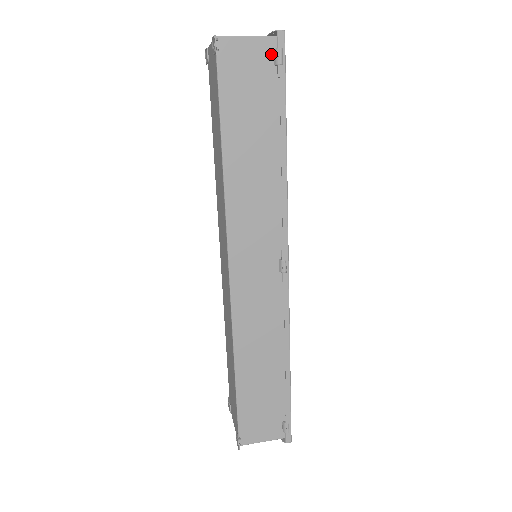
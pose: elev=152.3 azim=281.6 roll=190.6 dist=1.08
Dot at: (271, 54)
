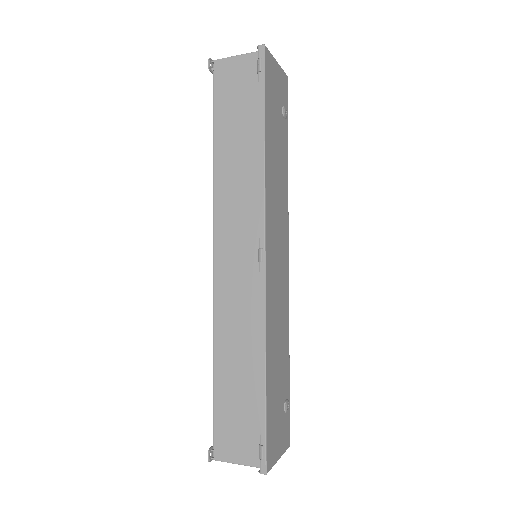
Dot at: (255, 66)
